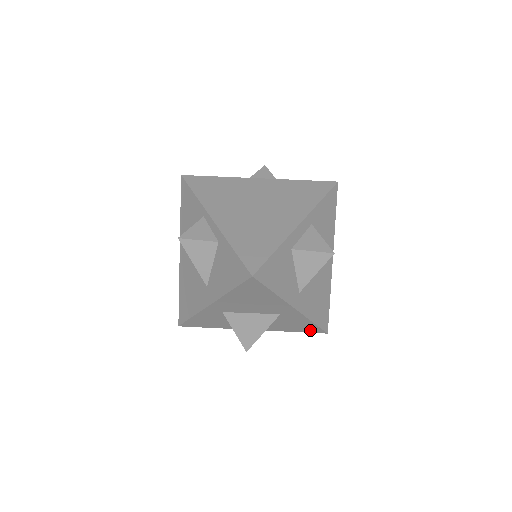
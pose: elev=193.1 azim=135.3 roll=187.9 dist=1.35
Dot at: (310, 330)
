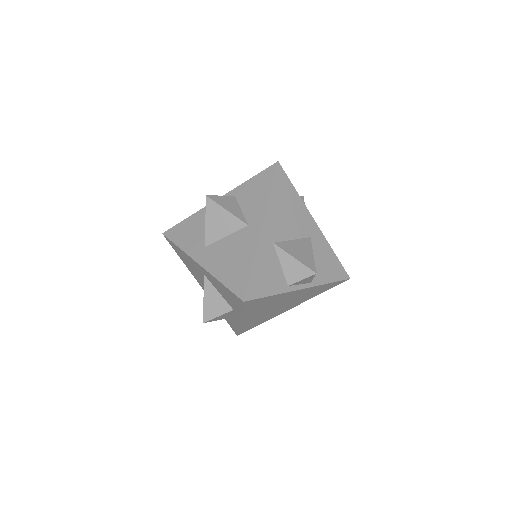
Dot at: (338, 274)
